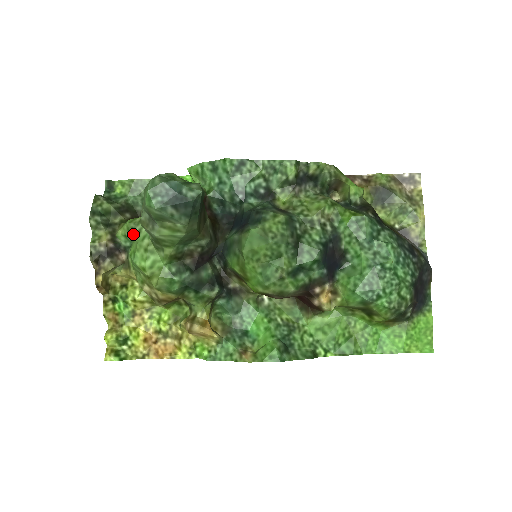
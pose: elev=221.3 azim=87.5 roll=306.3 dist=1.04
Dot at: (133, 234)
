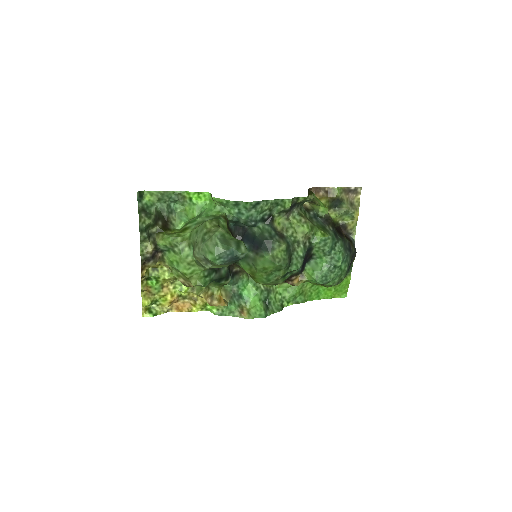
Dot at: (176, 250)
